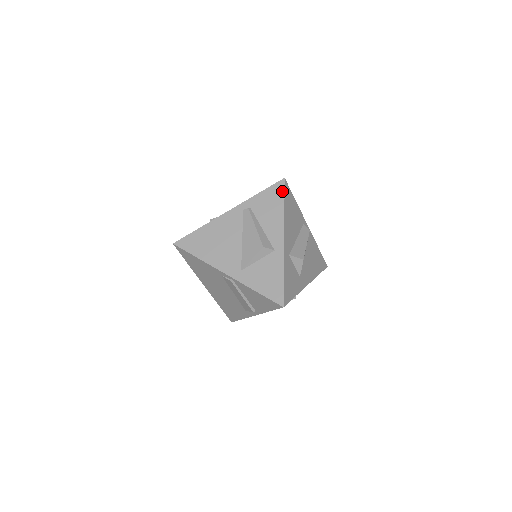
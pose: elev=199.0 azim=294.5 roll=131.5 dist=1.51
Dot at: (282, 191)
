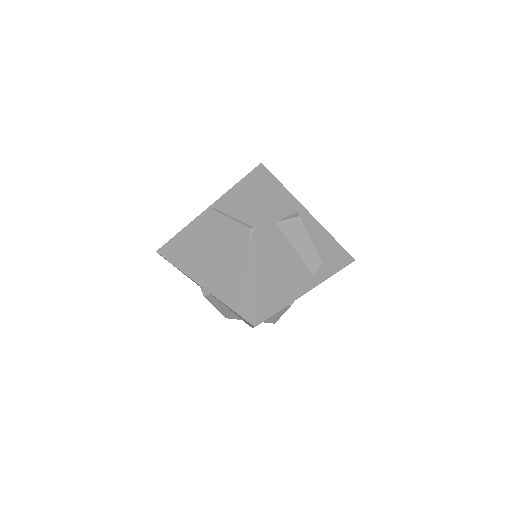
Dot at: occluded
